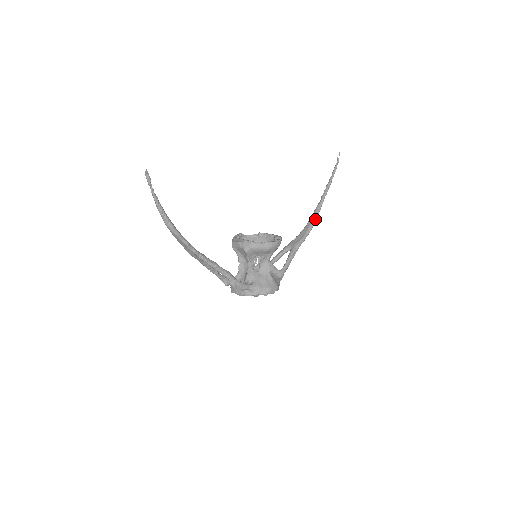
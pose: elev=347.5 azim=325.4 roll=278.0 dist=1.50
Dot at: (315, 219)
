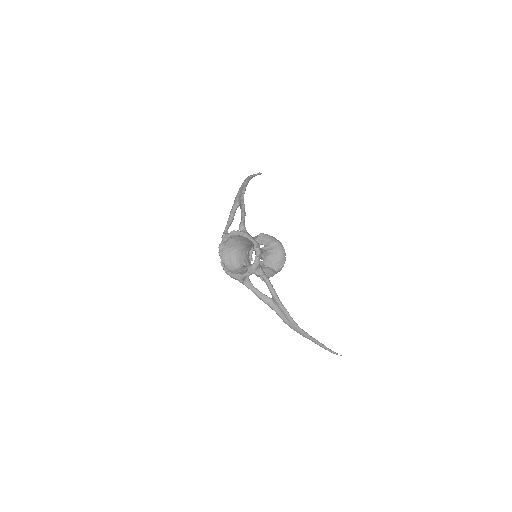
Dot at: occluded
